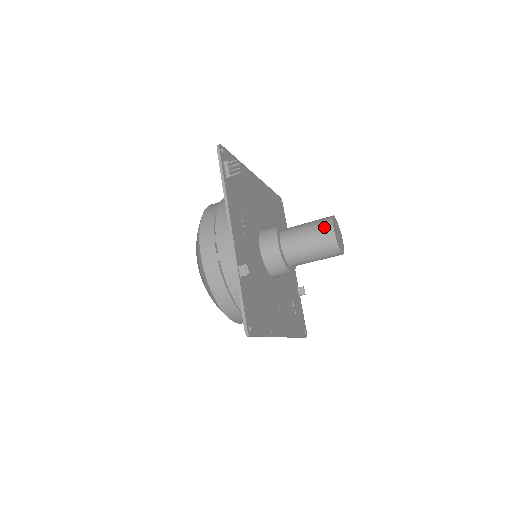
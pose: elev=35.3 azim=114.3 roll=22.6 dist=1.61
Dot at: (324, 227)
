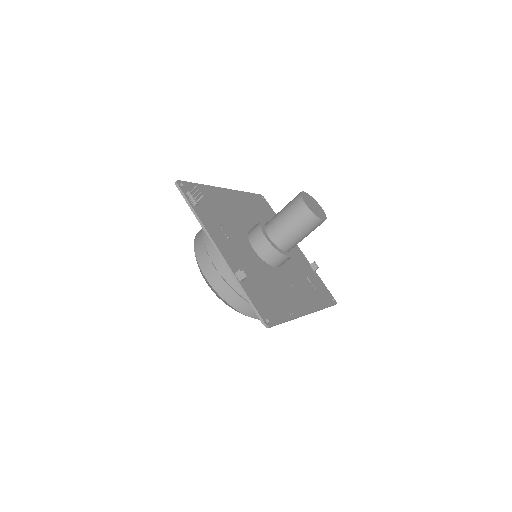
Dot at: (297, 206)
